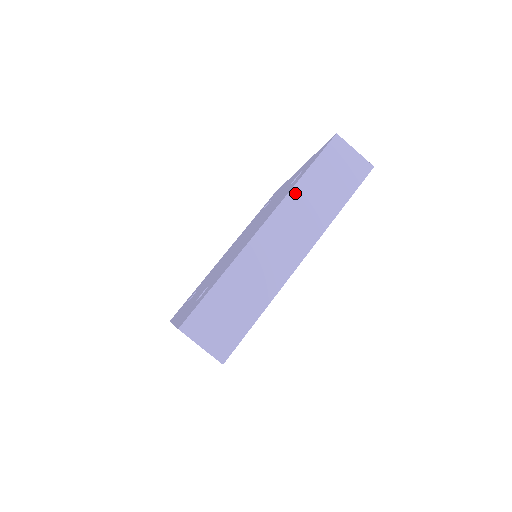
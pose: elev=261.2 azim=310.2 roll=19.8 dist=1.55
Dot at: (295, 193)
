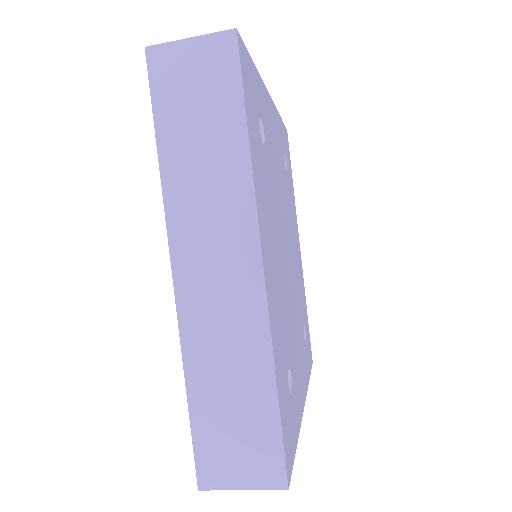
Dot at: (171, 189)
